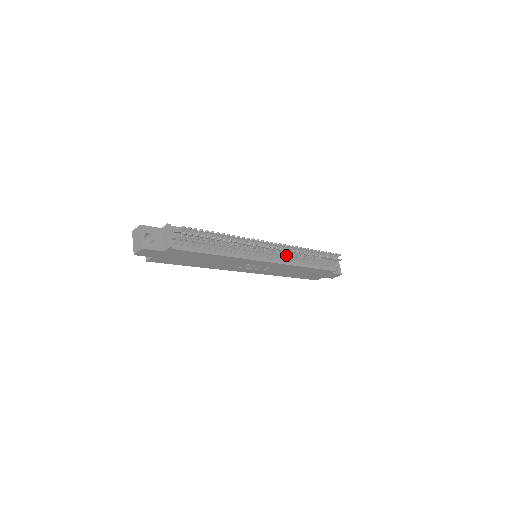
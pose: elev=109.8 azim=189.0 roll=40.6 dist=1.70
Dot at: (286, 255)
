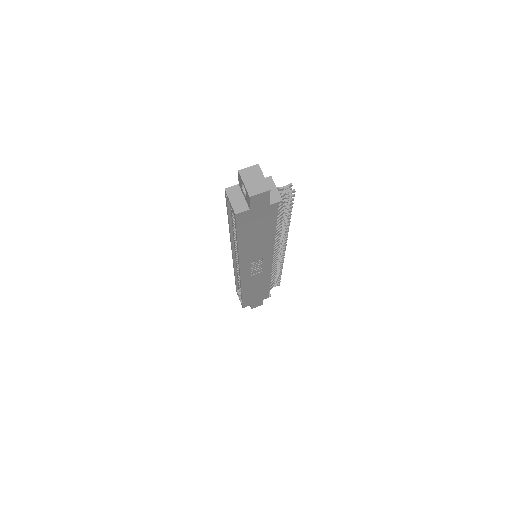
Dot at: (275, 262)
